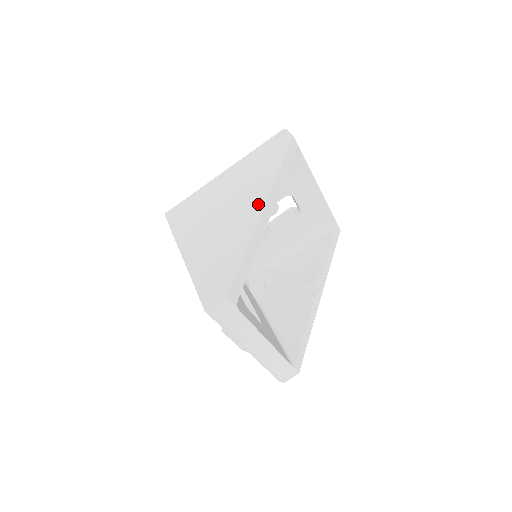
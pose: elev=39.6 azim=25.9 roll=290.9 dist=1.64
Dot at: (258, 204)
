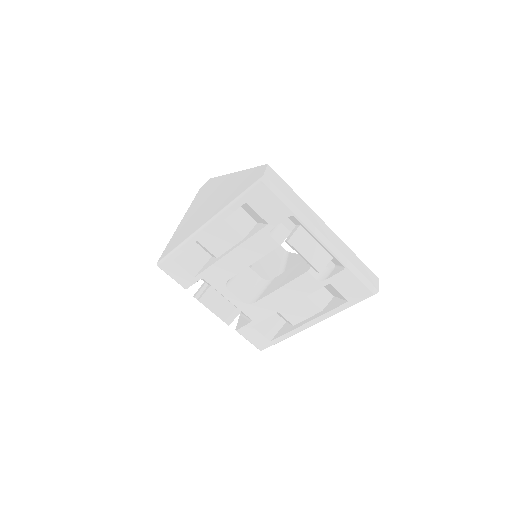
Dot at: (227, 178)
